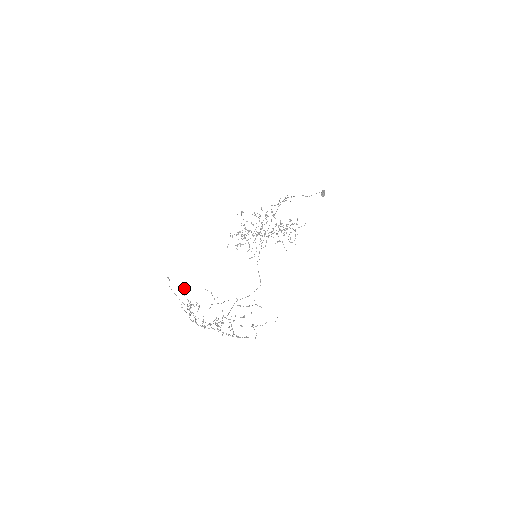
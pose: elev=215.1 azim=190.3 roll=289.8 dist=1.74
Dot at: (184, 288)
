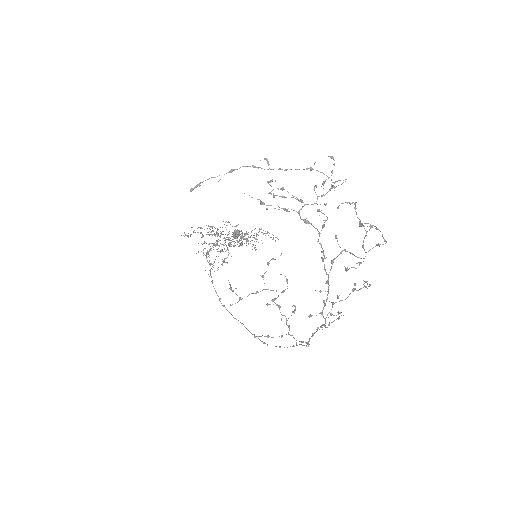
Dot at: occluded
